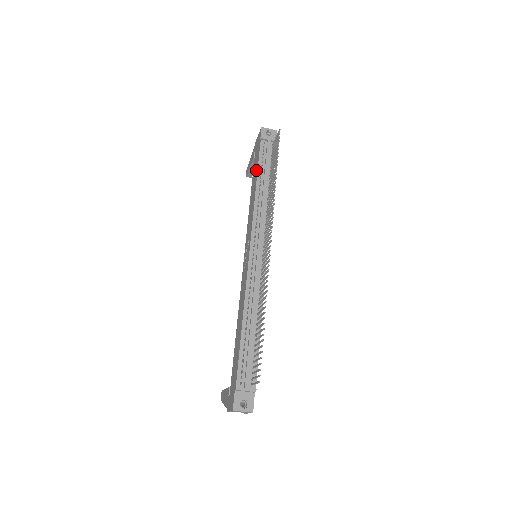
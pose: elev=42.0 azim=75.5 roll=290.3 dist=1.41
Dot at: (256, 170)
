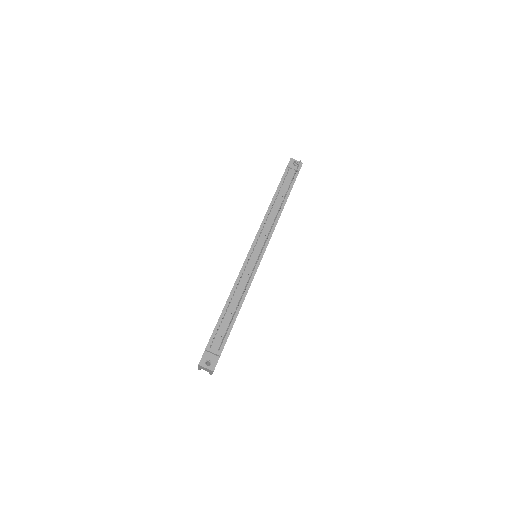
Dot at: occluded
